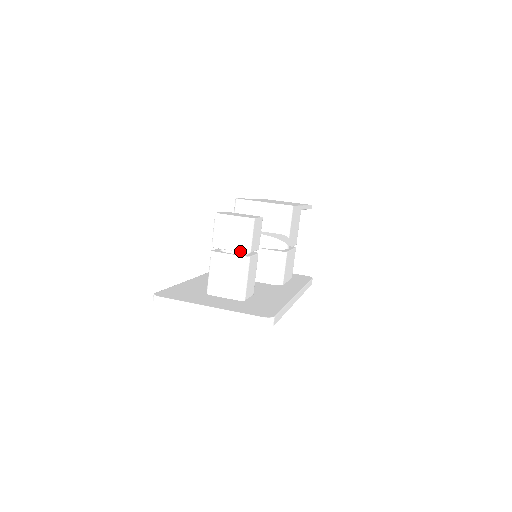
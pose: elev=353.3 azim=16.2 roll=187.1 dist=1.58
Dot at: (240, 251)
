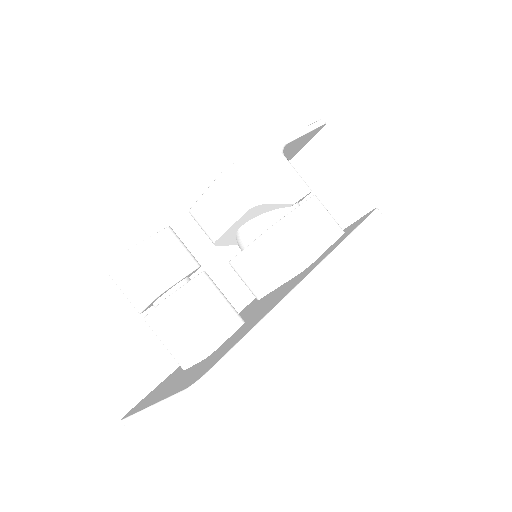
Dot at: (153, 299)
